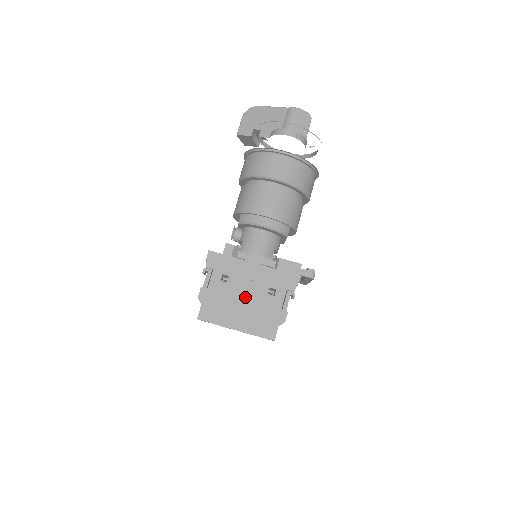
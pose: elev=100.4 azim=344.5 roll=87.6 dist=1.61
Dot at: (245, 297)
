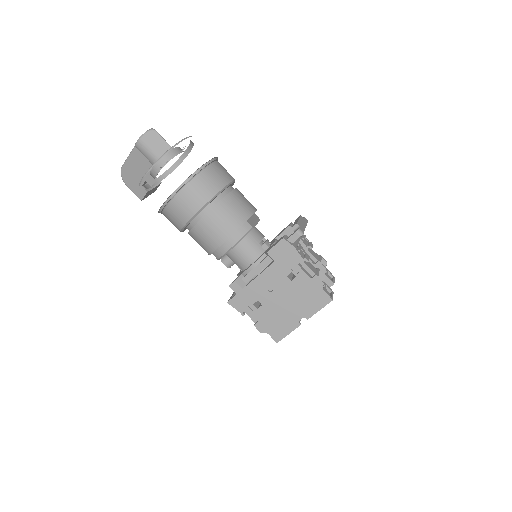
Dot at: (282, 300)
